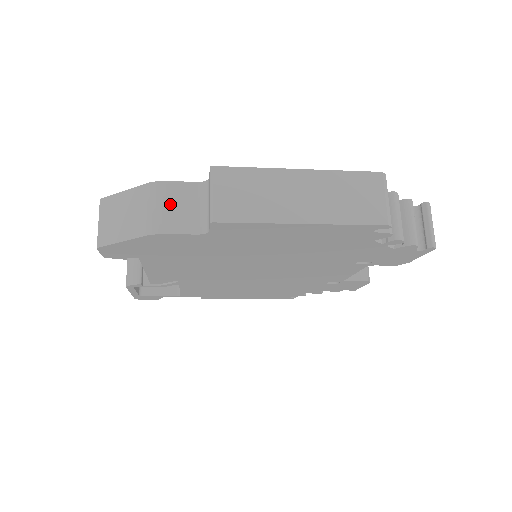
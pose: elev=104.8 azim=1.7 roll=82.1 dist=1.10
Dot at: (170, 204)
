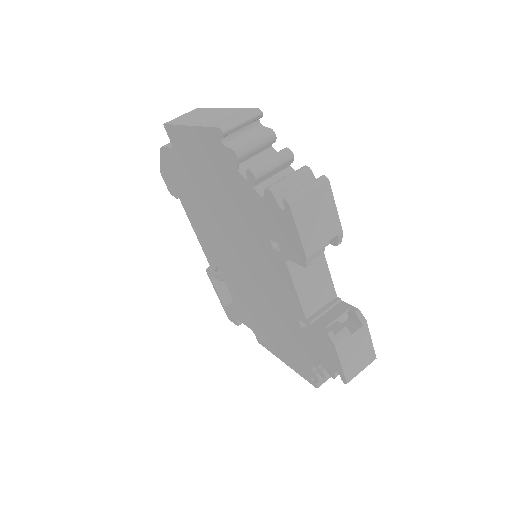
Dot at: occluded
